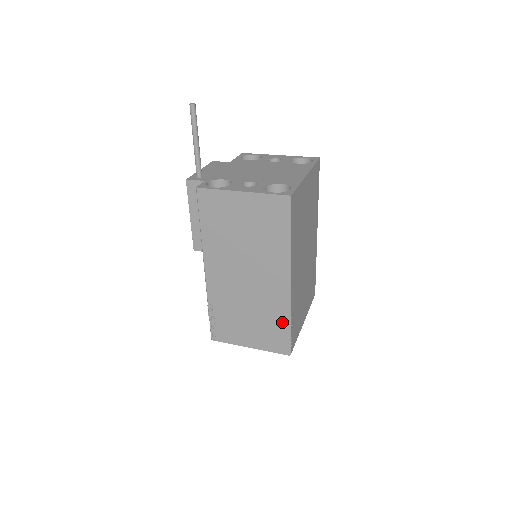
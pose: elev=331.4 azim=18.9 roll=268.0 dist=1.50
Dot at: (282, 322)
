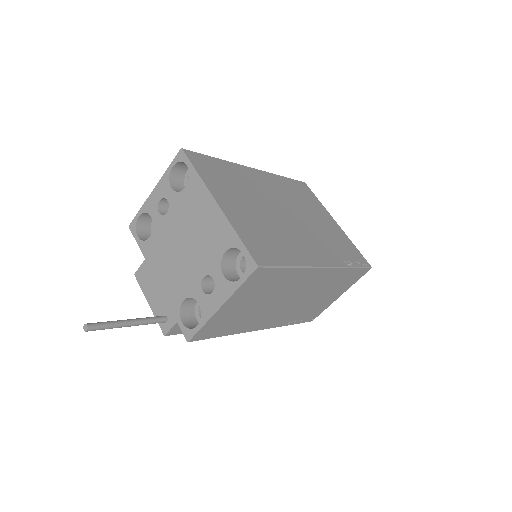
Dot at: (346, 274)
